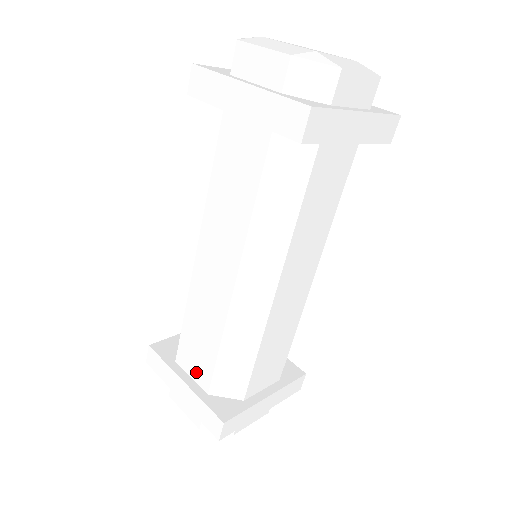
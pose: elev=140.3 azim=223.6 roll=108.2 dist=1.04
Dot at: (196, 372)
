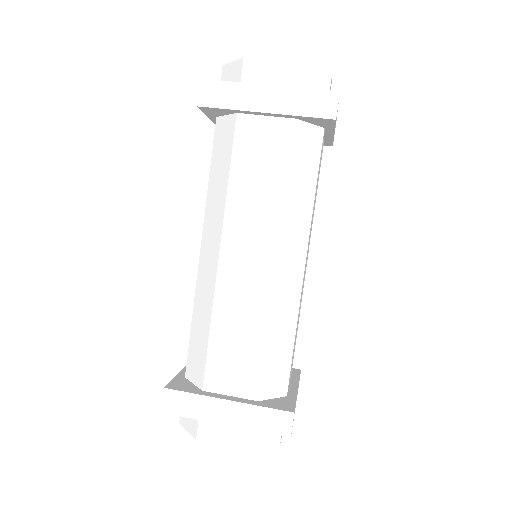
Dot at: (237, 385)
